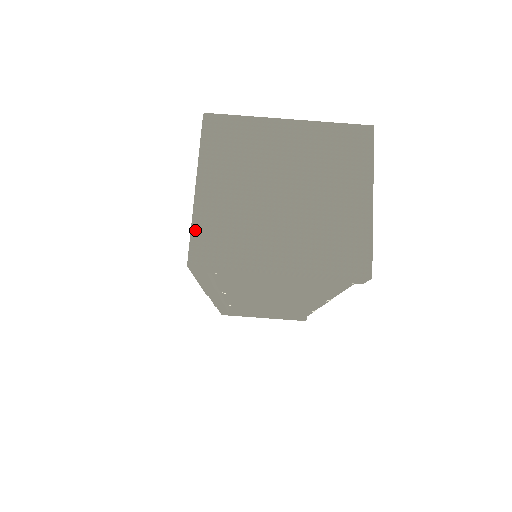
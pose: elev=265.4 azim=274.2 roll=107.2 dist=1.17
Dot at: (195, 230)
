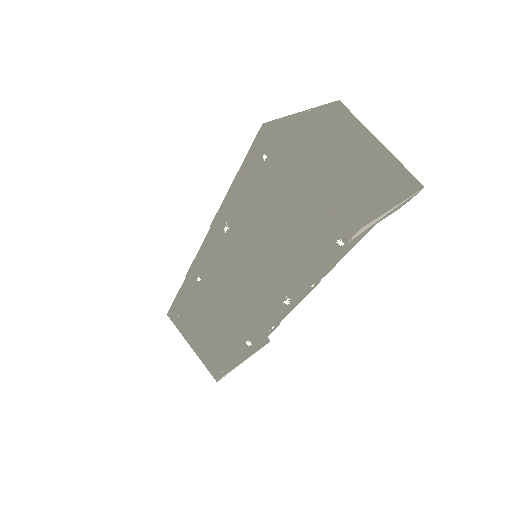
Dot at: (284, 119)
